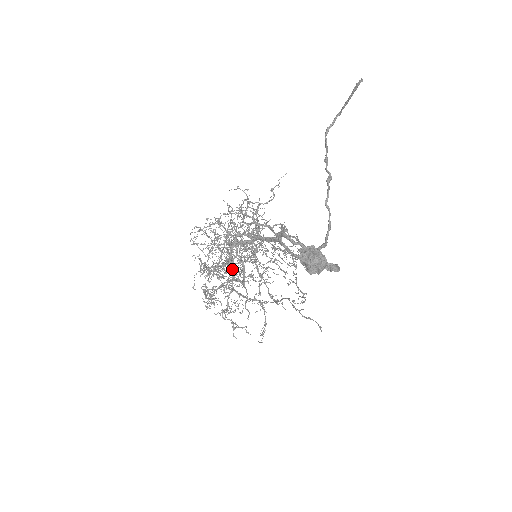
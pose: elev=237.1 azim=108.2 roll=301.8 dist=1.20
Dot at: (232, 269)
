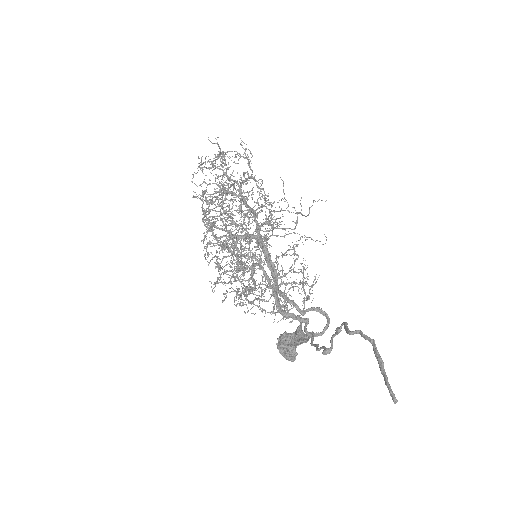
Dot at: occluded
